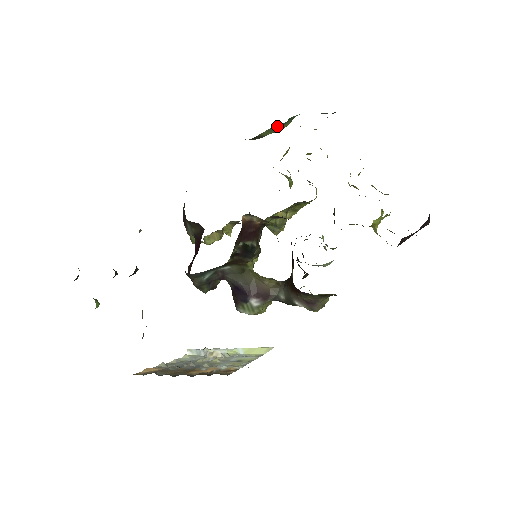
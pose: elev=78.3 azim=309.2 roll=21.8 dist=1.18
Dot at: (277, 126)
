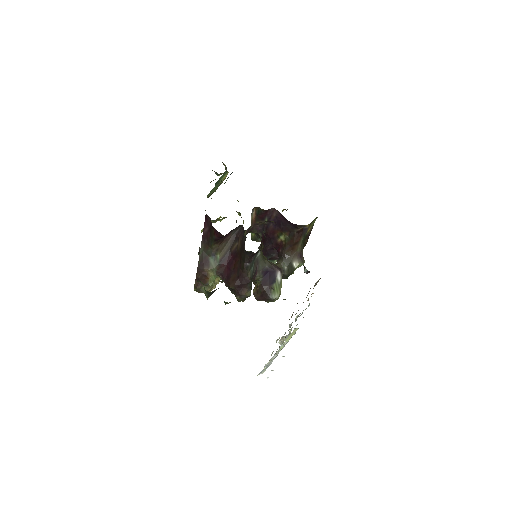
Dot at: (212, 189)
